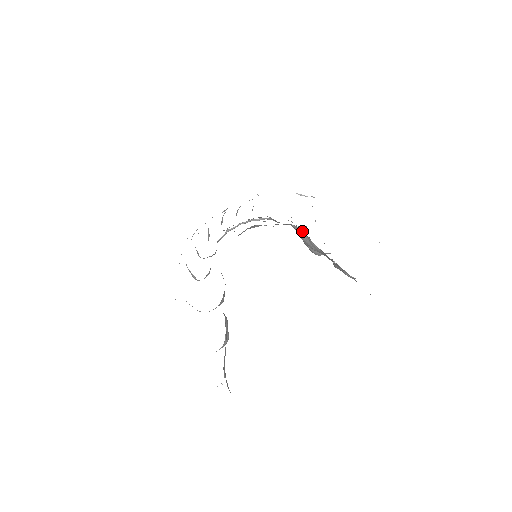
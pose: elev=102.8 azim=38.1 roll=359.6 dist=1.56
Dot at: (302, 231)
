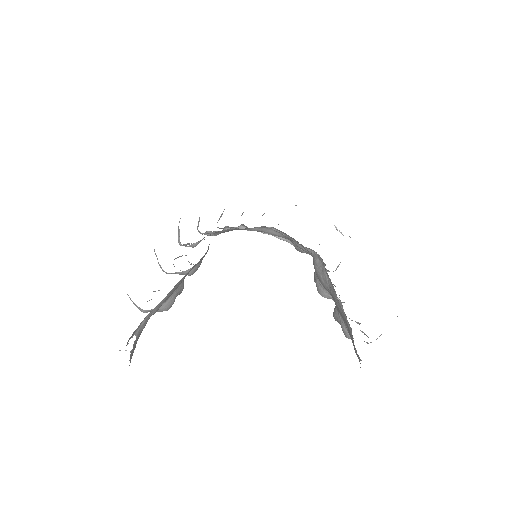
Dot at: (320, 257)
